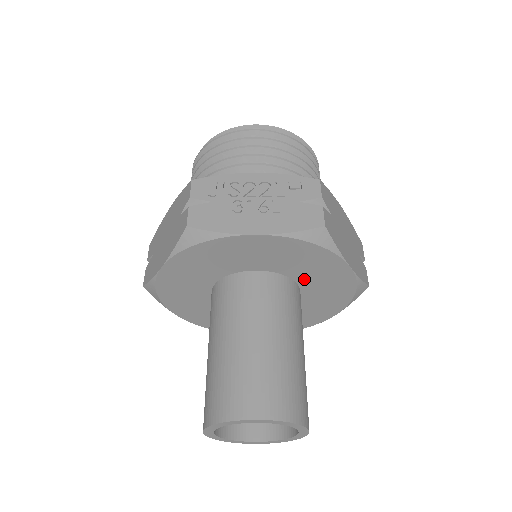
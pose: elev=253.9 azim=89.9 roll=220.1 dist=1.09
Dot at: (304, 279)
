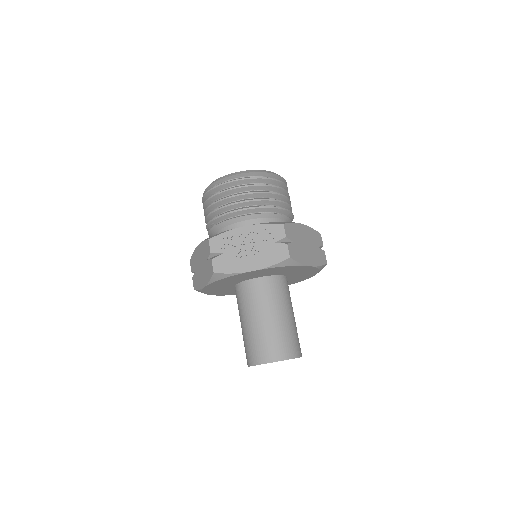
Dot at: (286, 274)
